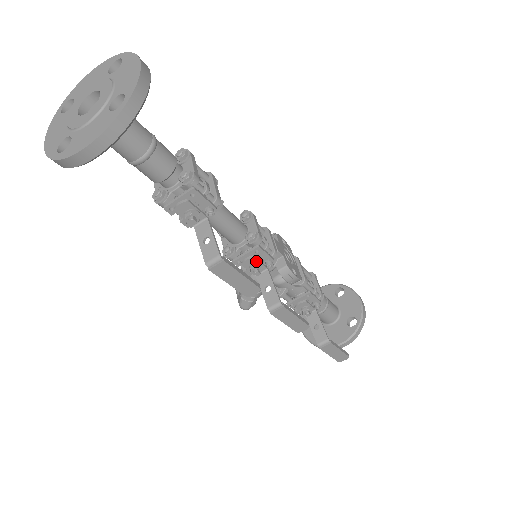
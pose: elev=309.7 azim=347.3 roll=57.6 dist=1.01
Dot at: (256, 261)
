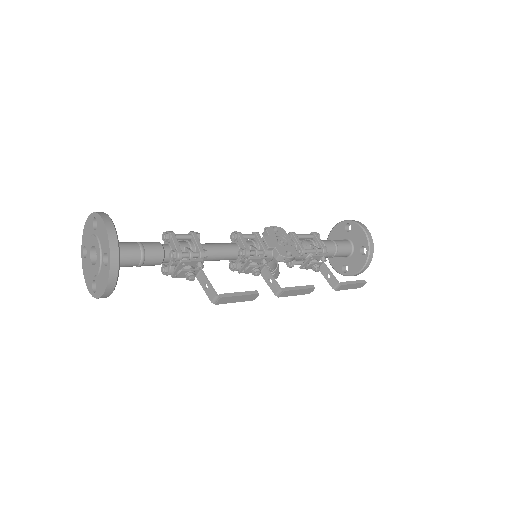
Dot at: (253, 268)
